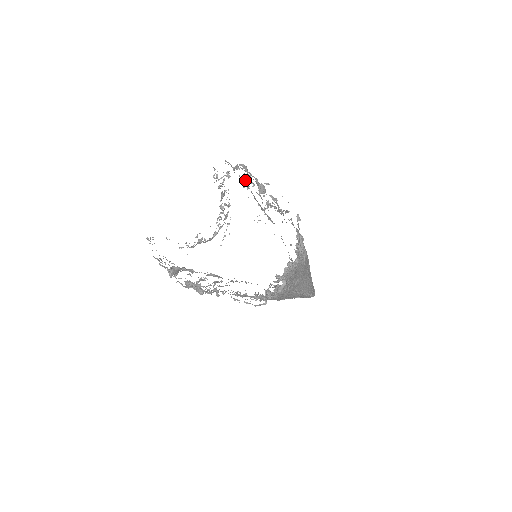
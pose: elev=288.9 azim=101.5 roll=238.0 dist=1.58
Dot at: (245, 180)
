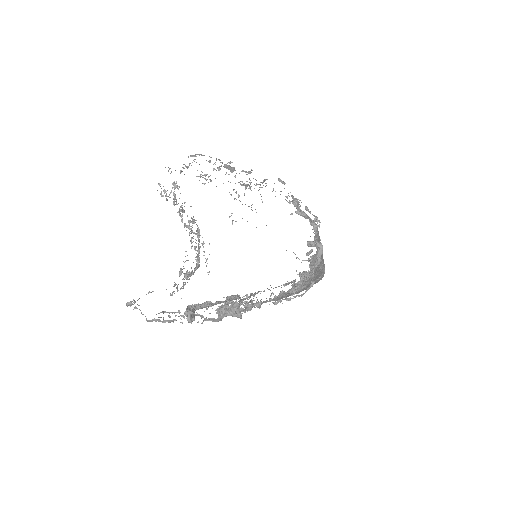
Dot at: (201, 176)
